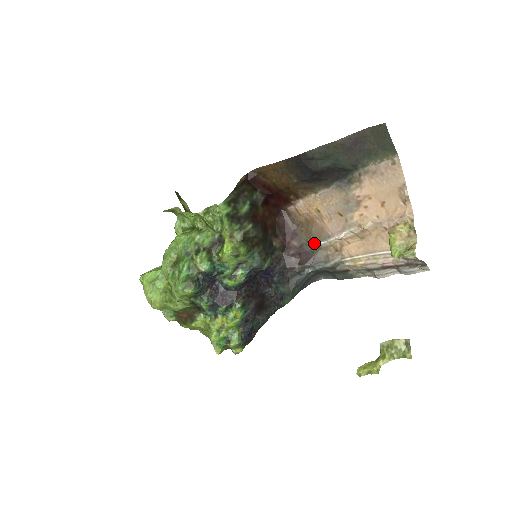
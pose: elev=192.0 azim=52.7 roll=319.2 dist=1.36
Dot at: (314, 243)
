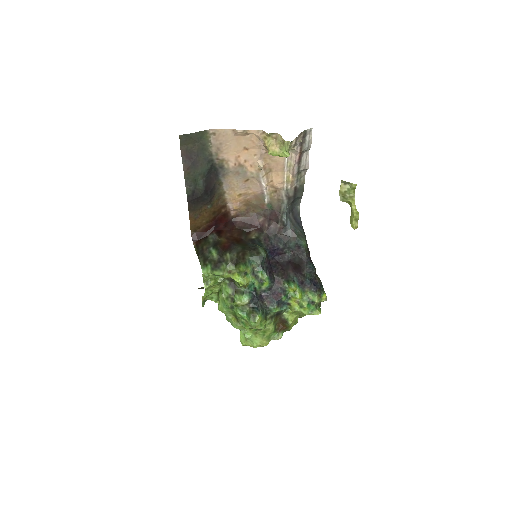
Dot at: (265, 206)
